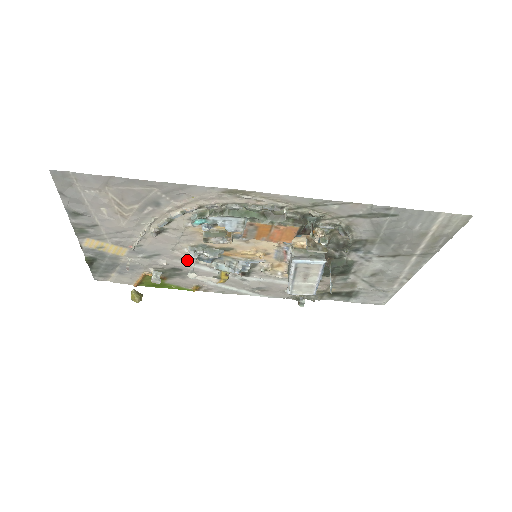
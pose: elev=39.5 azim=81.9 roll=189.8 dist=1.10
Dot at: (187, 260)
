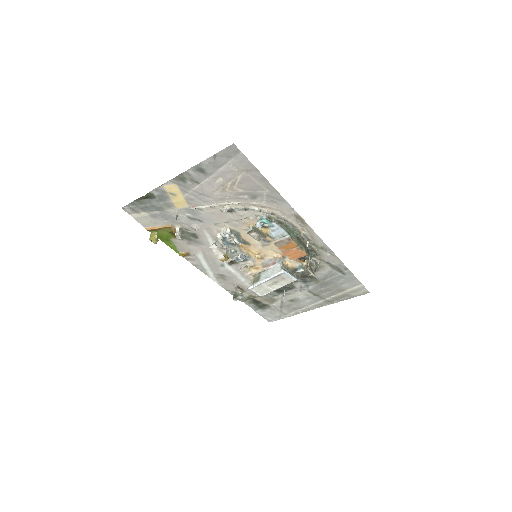
Dot at: (213, 235)
